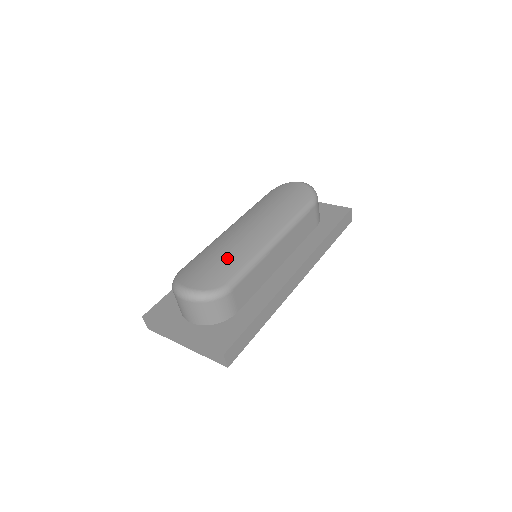
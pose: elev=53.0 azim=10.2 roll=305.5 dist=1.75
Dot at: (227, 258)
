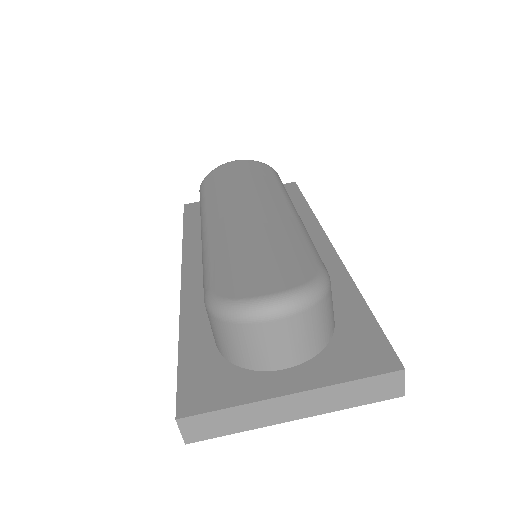
Dot at: (273, 240)
